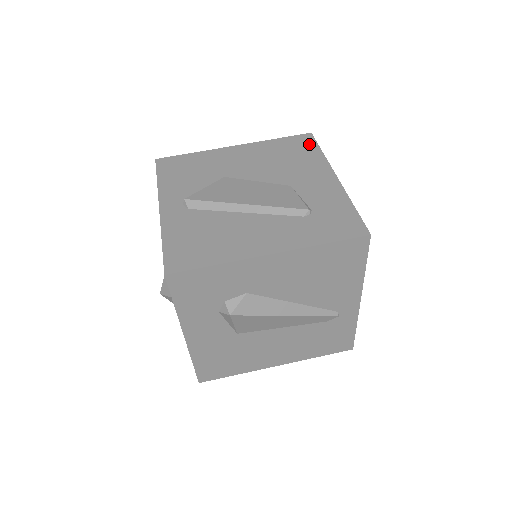
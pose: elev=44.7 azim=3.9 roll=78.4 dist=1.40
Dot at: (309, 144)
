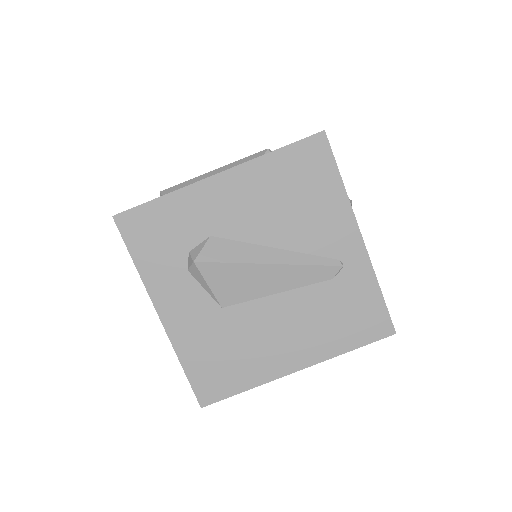
Dot at: occluded
